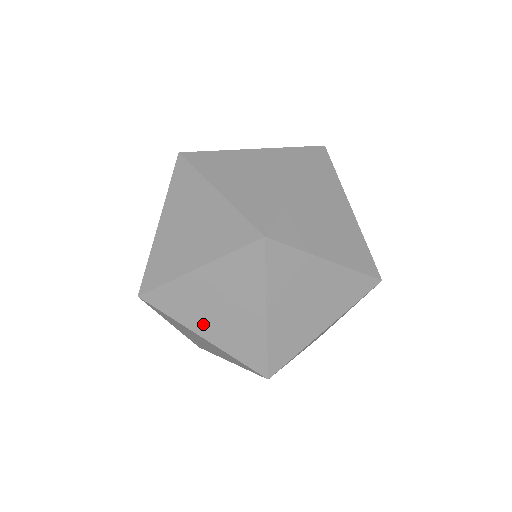
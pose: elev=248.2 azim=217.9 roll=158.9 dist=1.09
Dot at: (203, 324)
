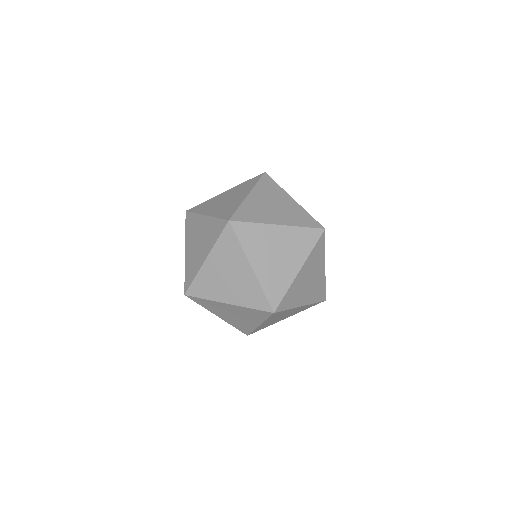
Dot at: occluded
